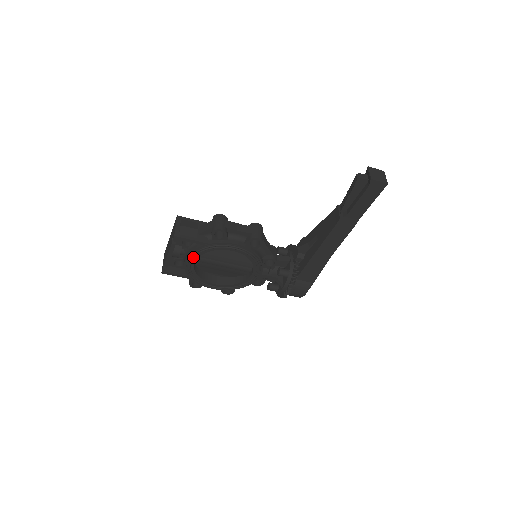
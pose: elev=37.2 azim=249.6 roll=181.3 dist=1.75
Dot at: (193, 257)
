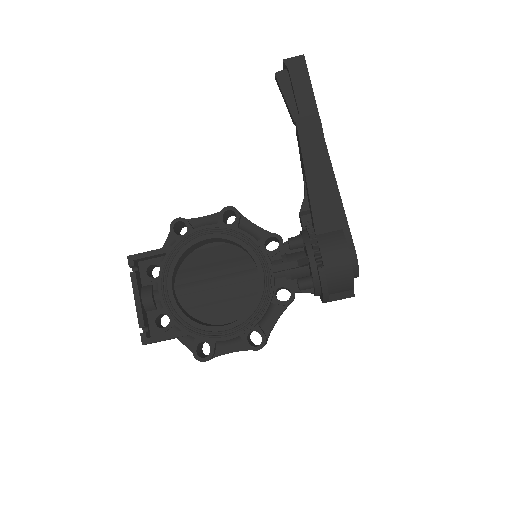
Dot at: (165, 281)
